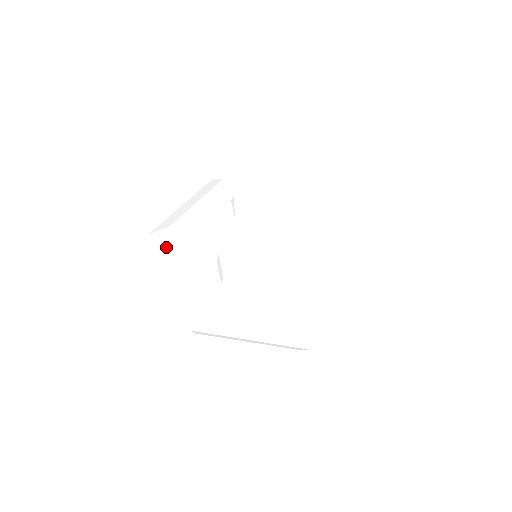
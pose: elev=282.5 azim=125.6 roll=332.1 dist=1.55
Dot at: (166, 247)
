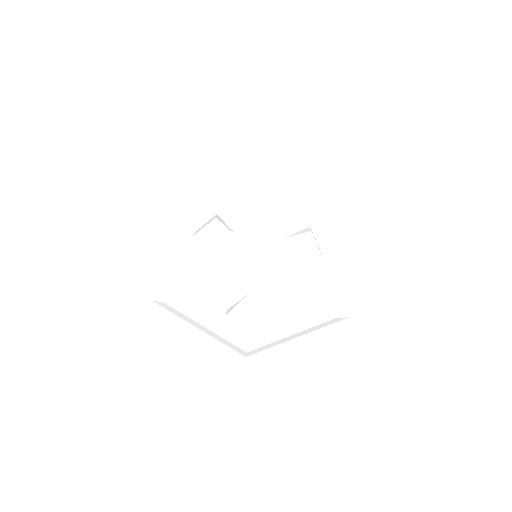
Dot at: (176, 313)
